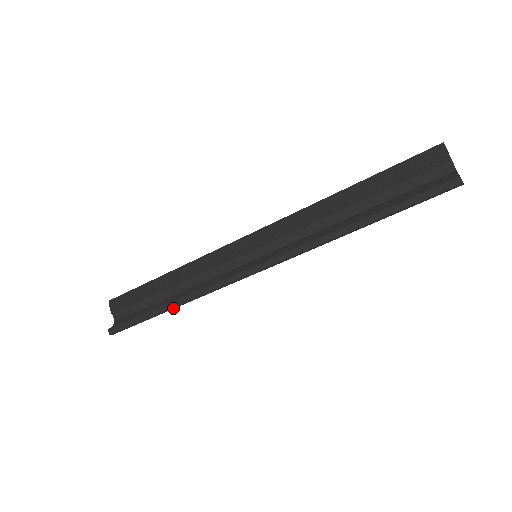
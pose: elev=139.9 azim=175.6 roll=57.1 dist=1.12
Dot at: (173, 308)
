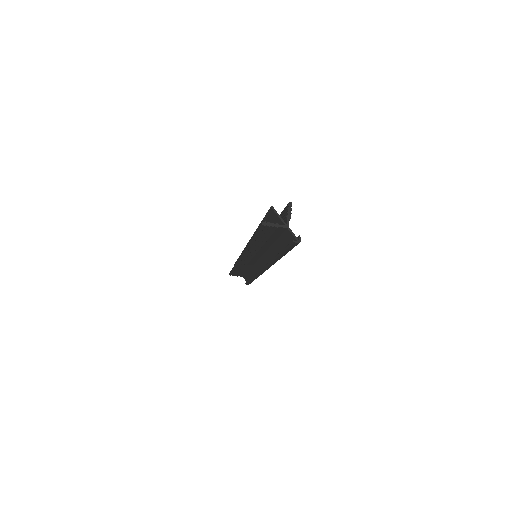
Dot at: occluded
